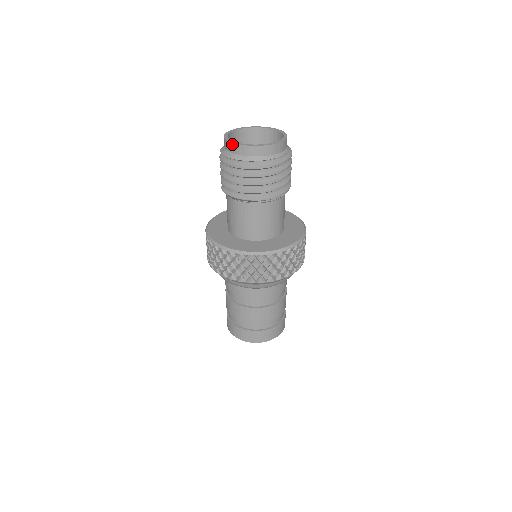
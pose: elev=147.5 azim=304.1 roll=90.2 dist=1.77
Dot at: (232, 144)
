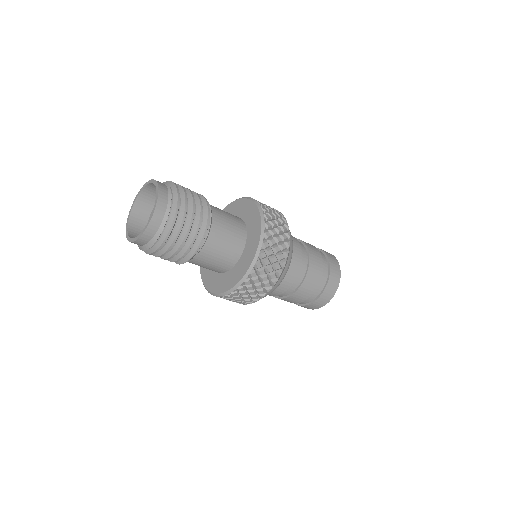
Dot at: occluded
